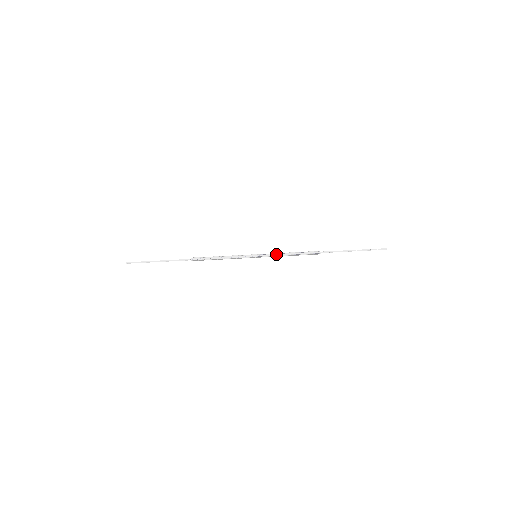
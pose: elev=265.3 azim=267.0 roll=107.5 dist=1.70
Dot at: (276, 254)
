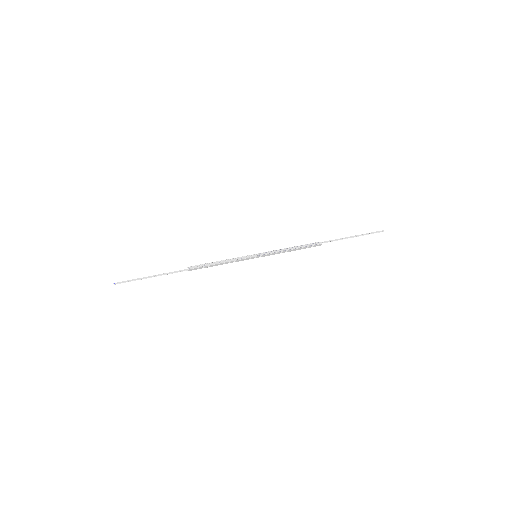
Dot at: (276, 251)
